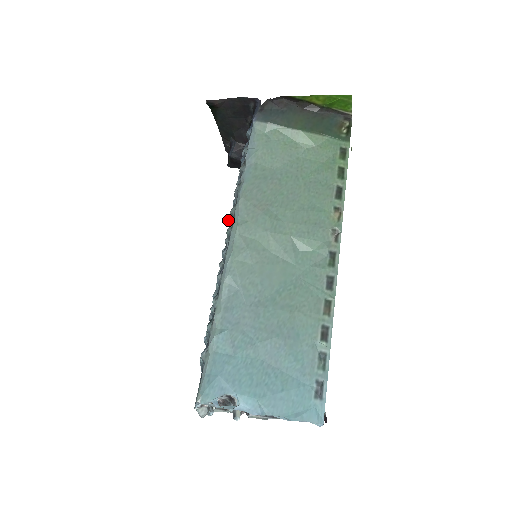
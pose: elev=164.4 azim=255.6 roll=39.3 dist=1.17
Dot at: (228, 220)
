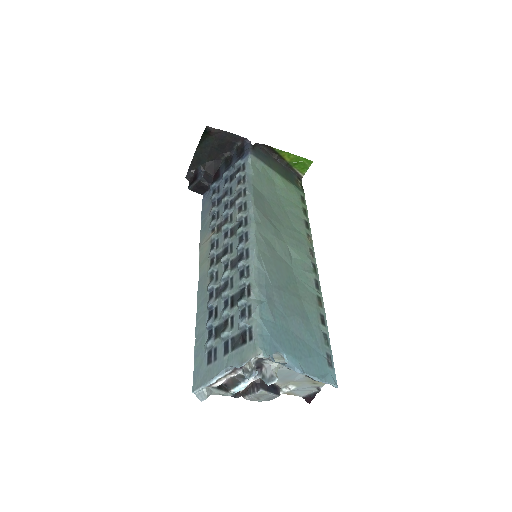
Dot at: (225, 224)
